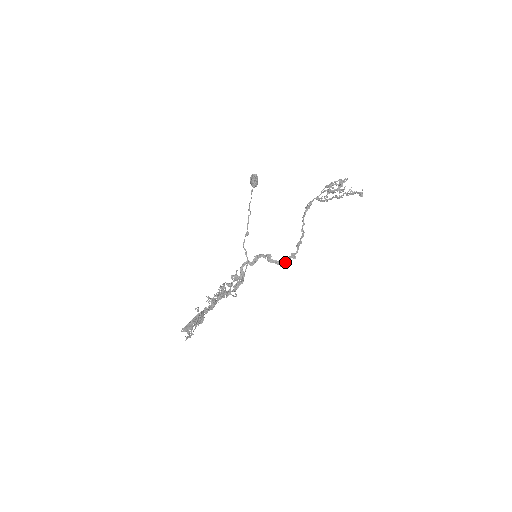
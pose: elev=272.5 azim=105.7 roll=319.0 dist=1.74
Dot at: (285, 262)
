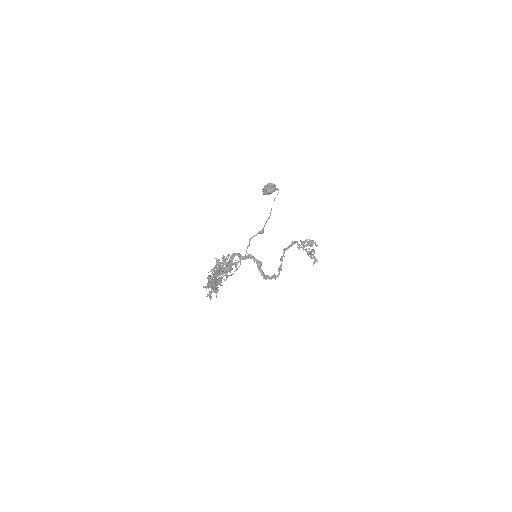
Dot at: (268, 277)
